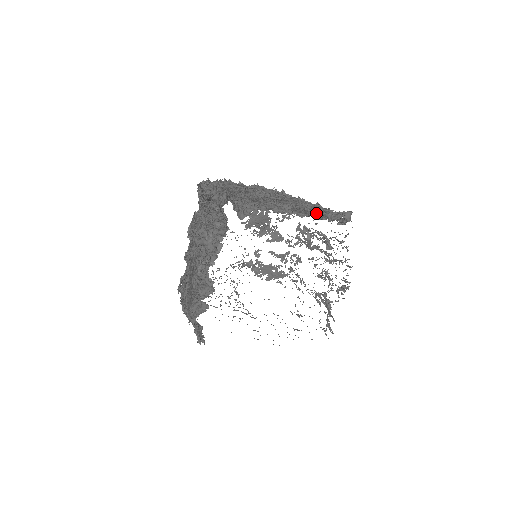
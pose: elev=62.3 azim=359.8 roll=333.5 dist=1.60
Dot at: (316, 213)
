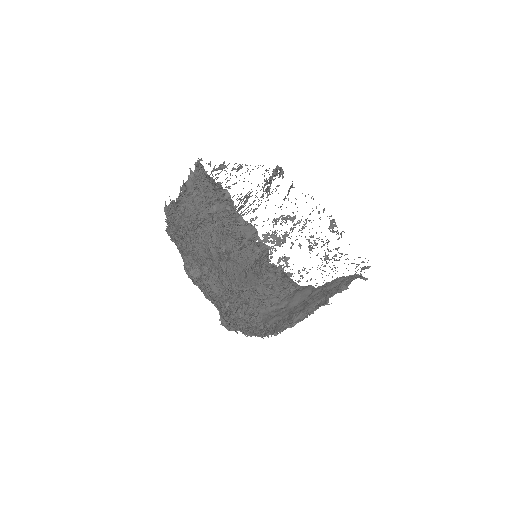
Dot at: occluded
